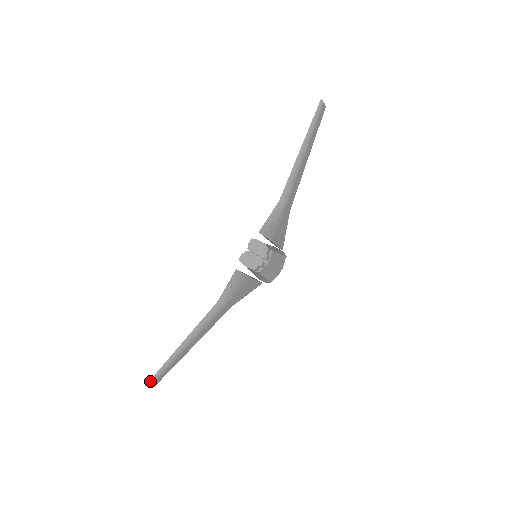
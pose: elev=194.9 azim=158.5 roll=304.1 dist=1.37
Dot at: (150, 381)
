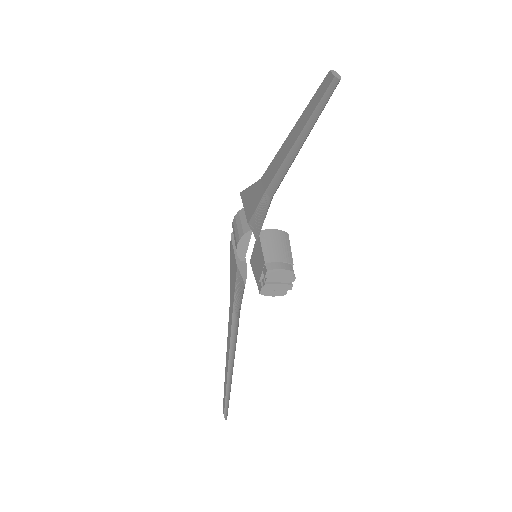
Dot at: (226, 415)
